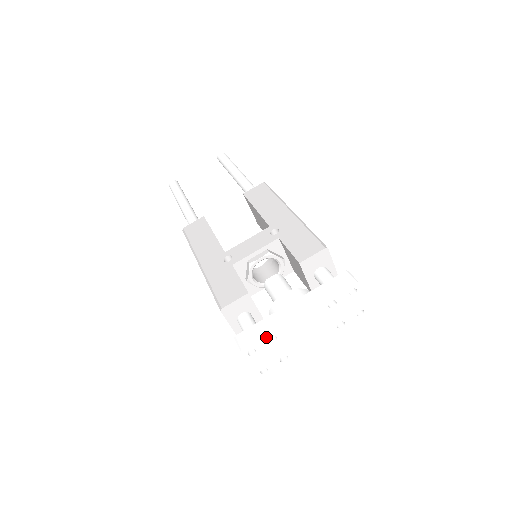
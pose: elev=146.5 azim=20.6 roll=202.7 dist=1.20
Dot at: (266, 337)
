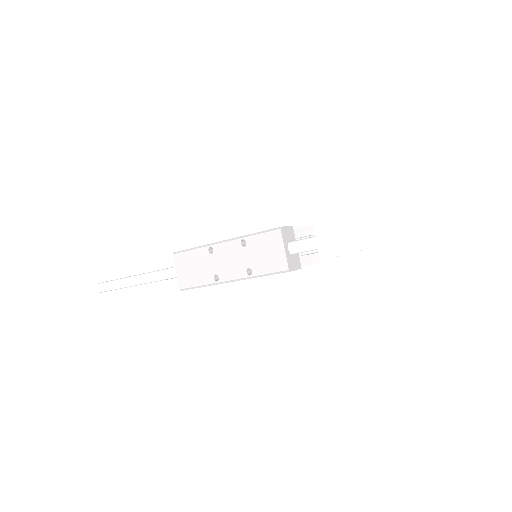
Dot at: (336, 218)
